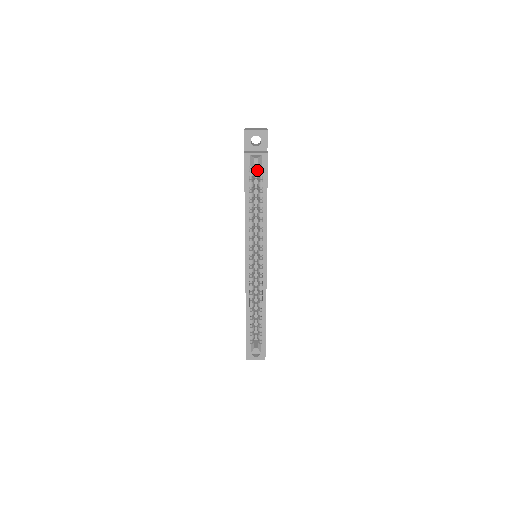
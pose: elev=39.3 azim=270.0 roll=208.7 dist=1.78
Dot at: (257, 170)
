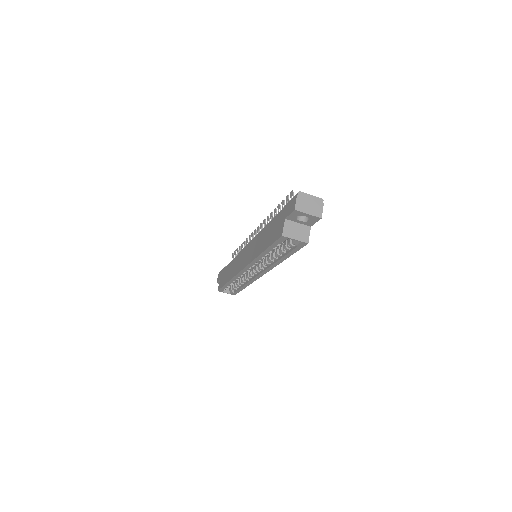
Dot at: occluded
